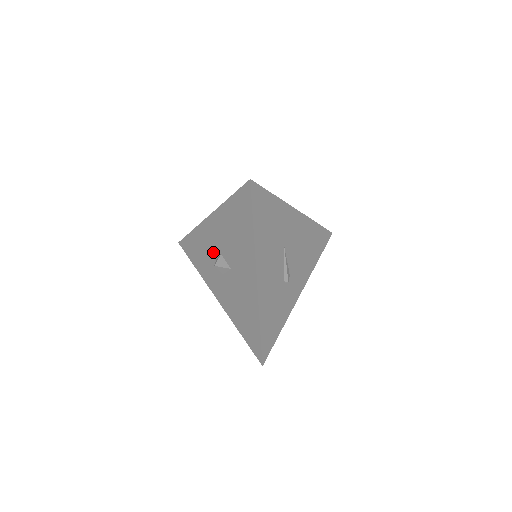
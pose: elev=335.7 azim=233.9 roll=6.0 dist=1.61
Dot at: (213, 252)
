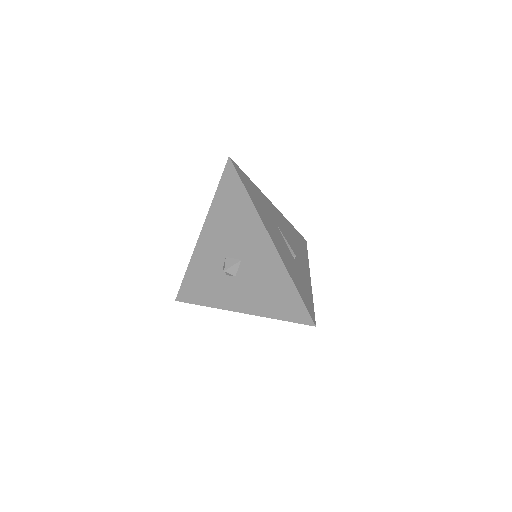
Dot at: (217, 265)
